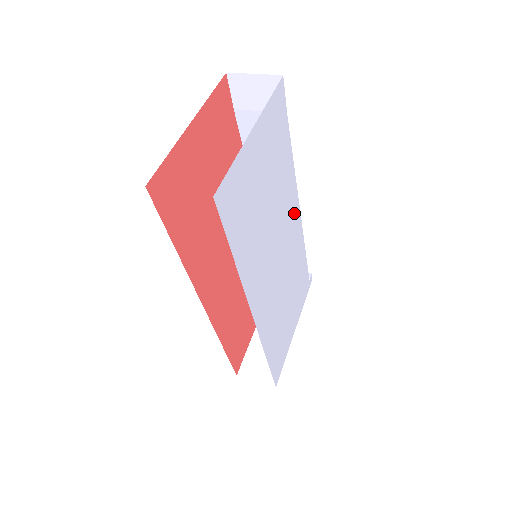
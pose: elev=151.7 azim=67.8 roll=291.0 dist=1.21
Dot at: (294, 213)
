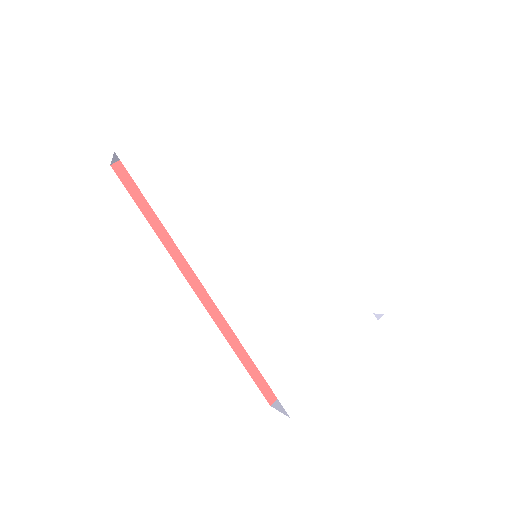
Dot at: (298, 217)
